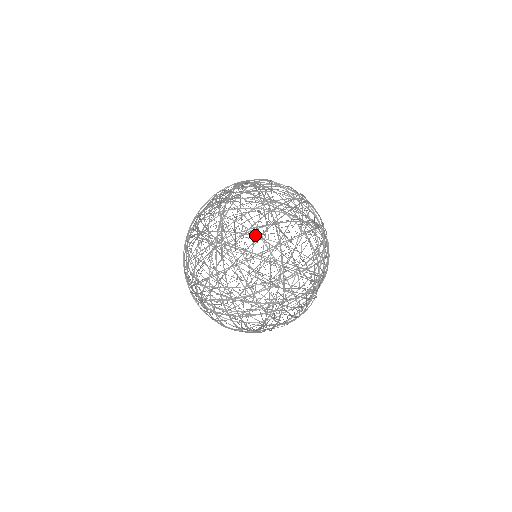
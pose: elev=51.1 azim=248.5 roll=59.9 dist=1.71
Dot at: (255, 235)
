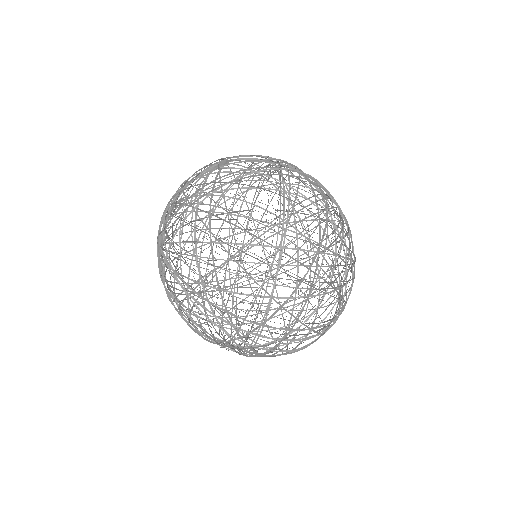
Dot at: occluded
